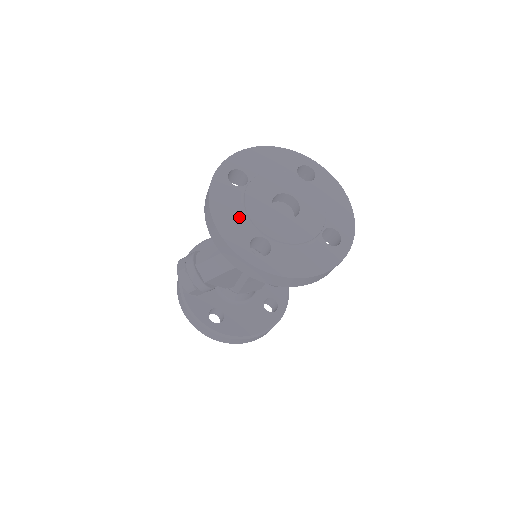
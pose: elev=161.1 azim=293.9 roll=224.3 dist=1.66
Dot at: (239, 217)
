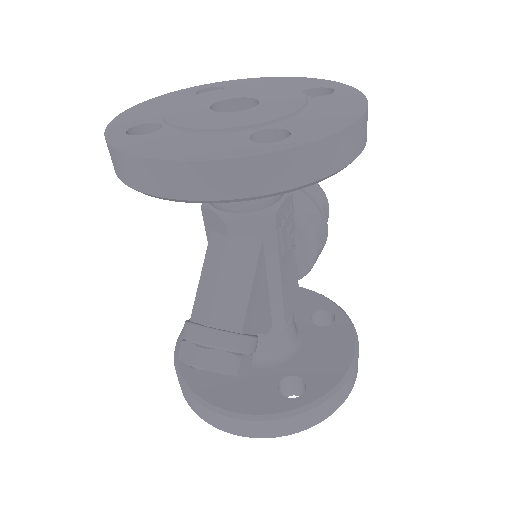
Dot at: (201, 140)
